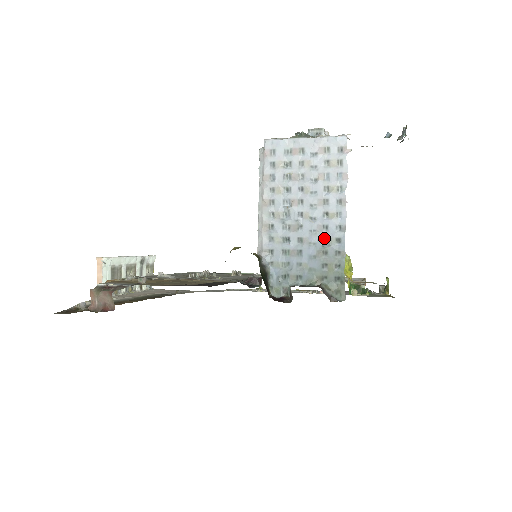
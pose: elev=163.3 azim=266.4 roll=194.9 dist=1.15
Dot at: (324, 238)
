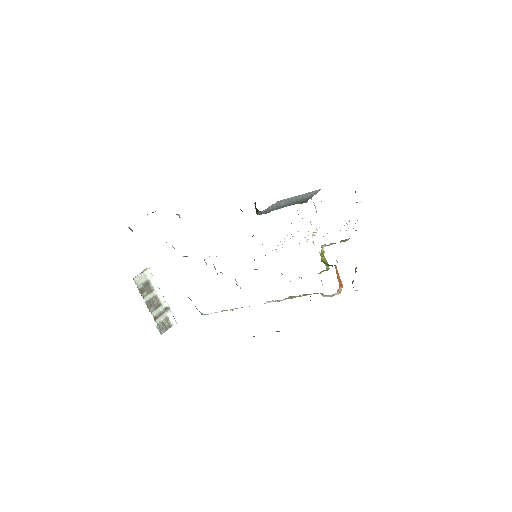
Dot at: occluded
